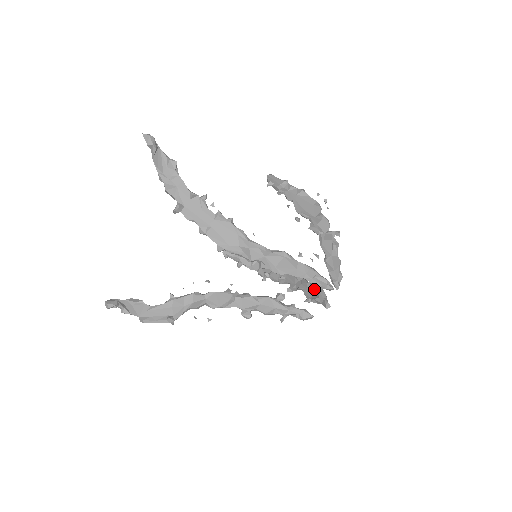
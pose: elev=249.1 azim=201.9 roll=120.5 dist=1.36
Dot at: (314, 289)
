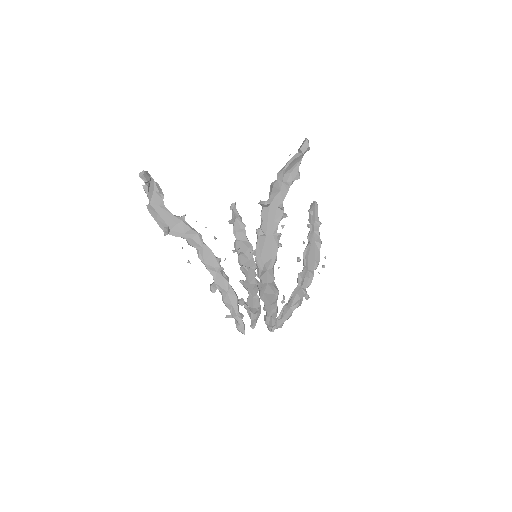
Dot at: (256, 304)
